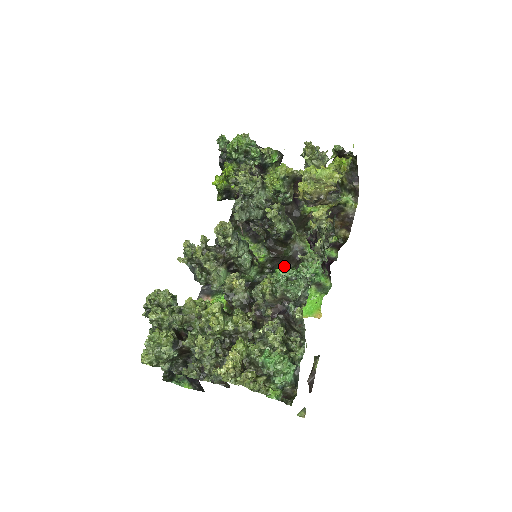
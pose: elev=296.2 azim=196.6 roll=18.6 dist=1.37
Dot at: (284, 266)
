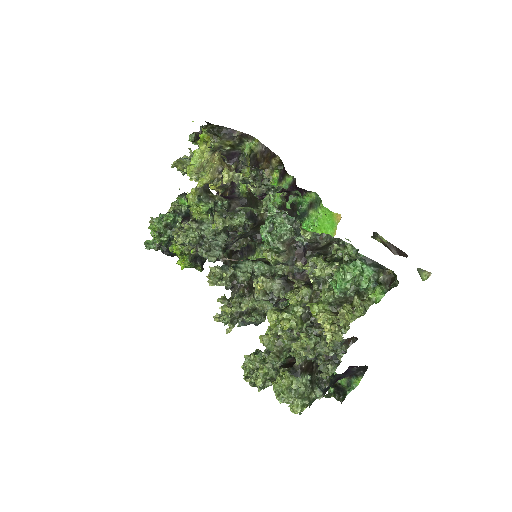
Dot at: (260, 231)
